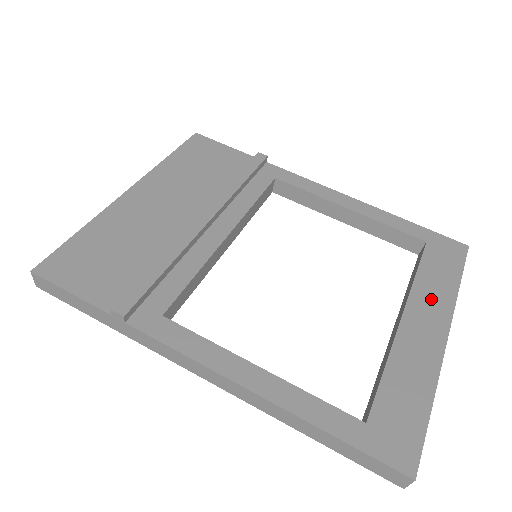
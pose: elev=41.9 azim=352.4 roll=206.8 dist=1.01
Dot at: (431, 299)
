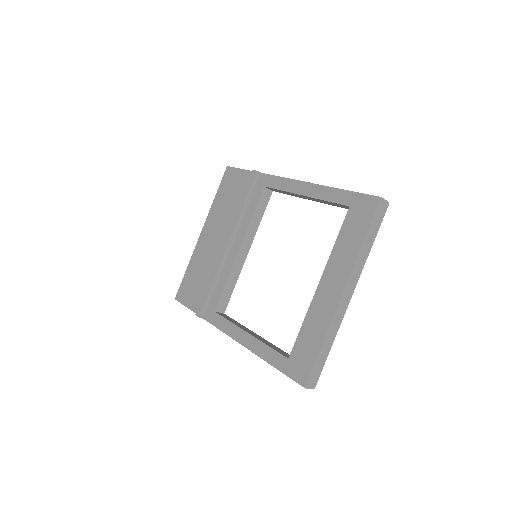
Dot at: (340, 263)
